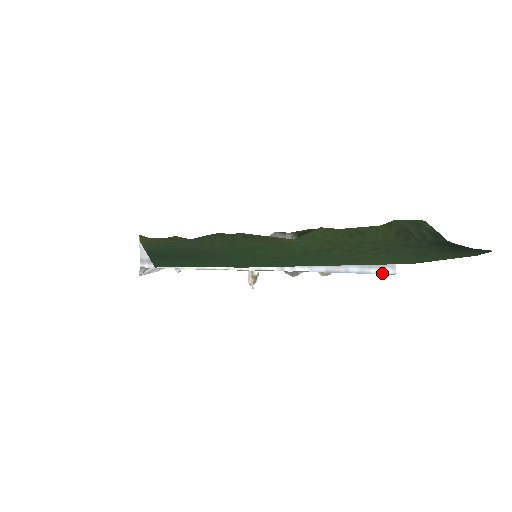
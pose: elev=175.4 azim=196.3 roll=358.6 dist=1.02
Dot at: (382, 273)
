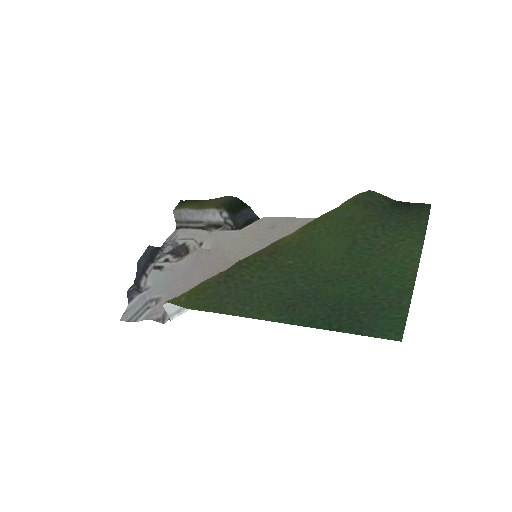
Dot at: occluded
